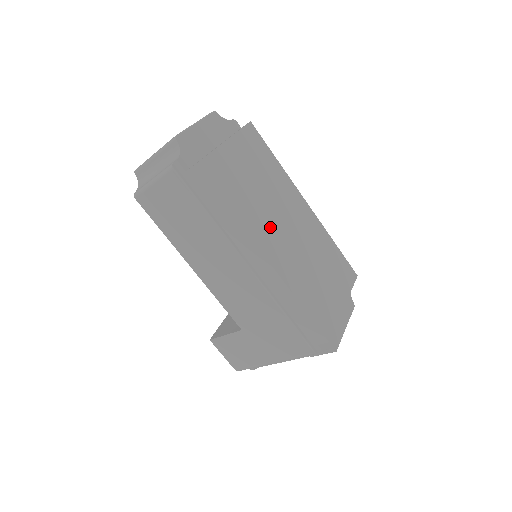
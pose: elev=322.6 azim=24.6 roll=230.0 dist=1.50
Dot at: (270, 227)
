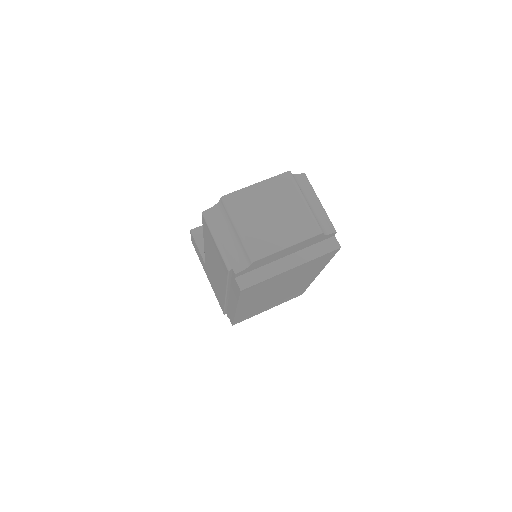
Dot at: occluded
